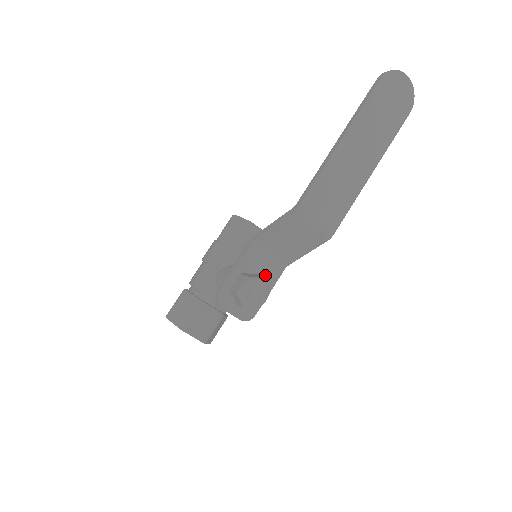
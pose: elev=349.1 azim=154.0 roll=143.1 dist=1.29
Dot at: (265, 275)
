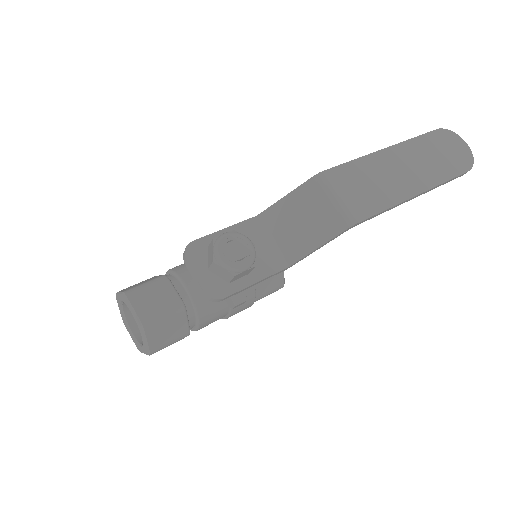
Dot at: (258, 259)
